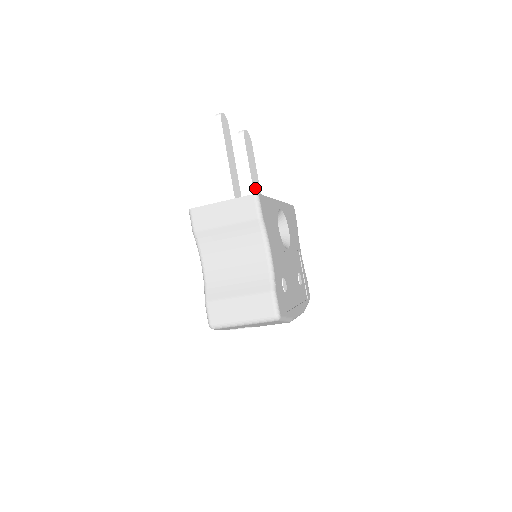
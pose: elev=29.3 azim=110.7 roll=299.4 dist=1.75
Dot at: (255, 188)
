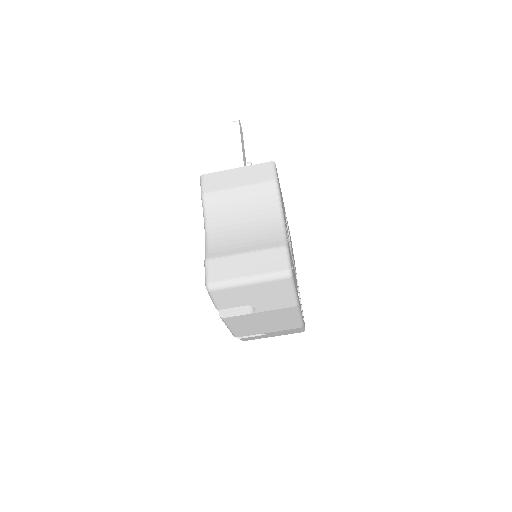
Dot at: occluded
